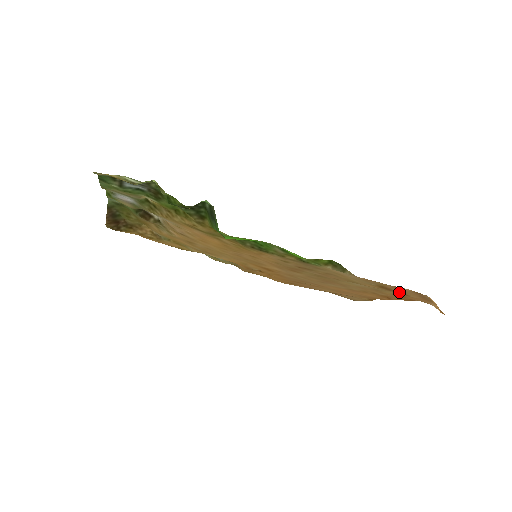
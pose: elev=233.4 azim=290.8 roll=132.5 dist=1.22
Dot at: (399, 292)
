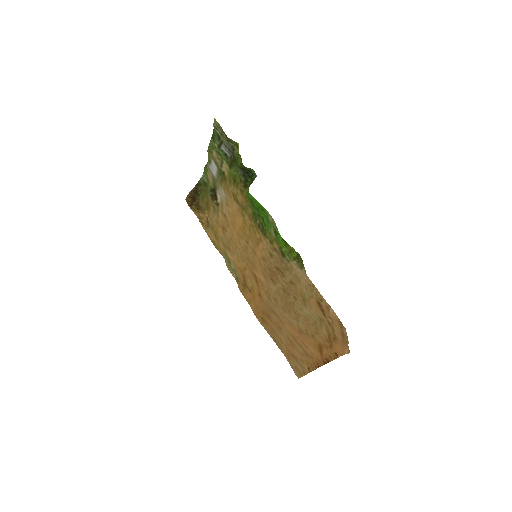
Dot at: (329, 320)
